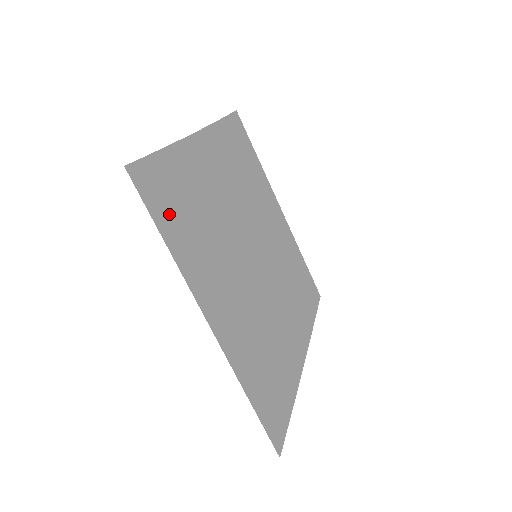
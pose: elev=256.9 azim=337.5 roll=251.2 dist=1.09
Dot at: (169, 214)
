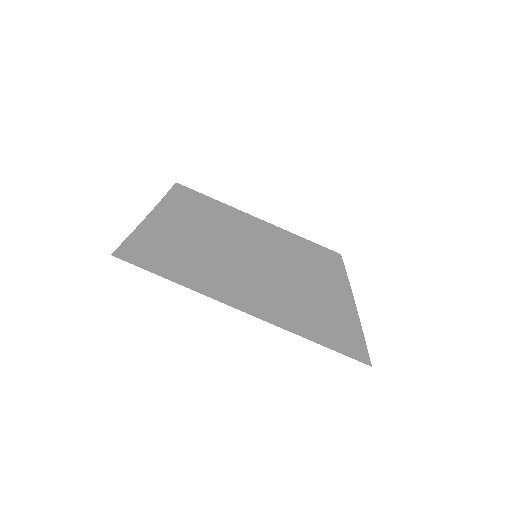
Dot at: (163, 264)
